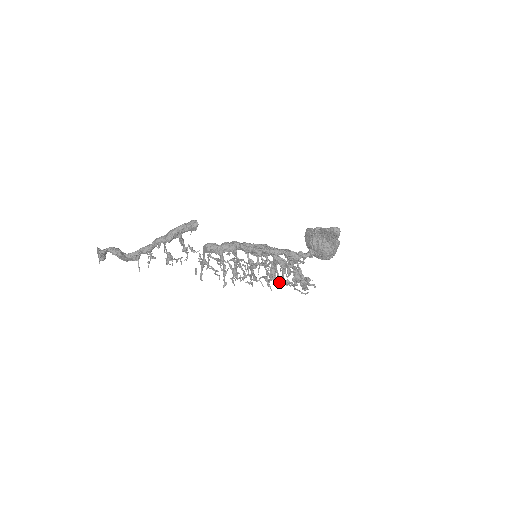
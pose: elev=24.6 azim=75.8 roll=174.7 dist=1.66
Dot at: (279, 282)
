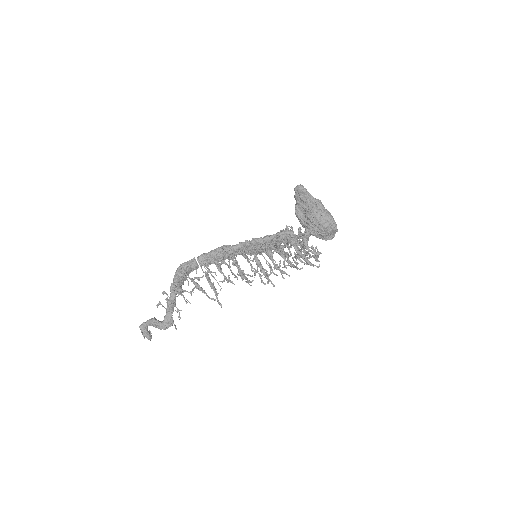
Dot at: occluded
